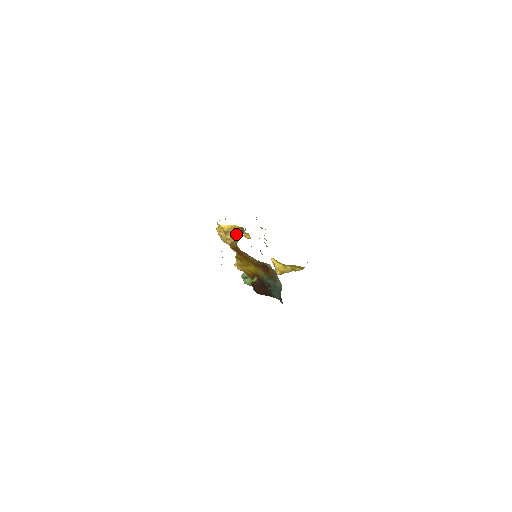
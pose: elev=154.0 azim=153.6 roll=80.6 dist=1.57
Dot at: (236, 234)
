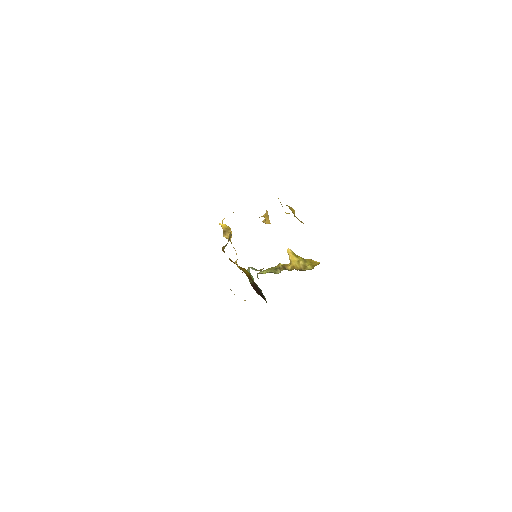
Dot at: (231, 236)
